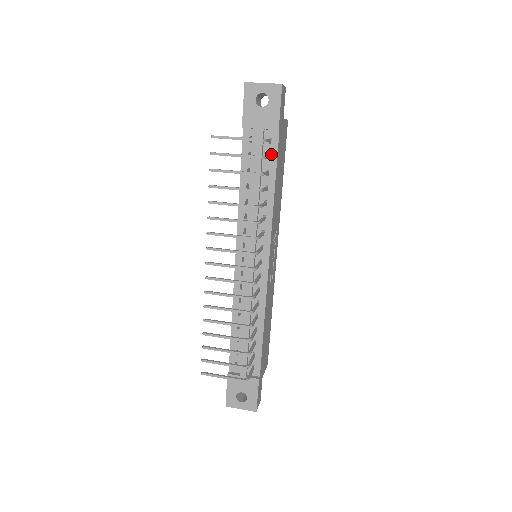
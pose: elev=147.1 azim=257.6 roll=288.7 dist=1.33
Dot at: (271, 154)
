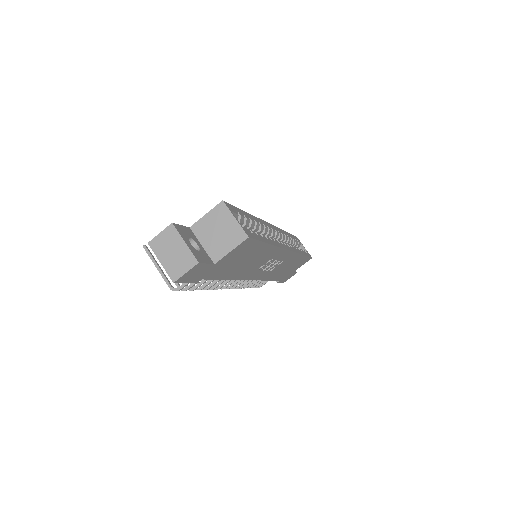
Dot at: occluded
